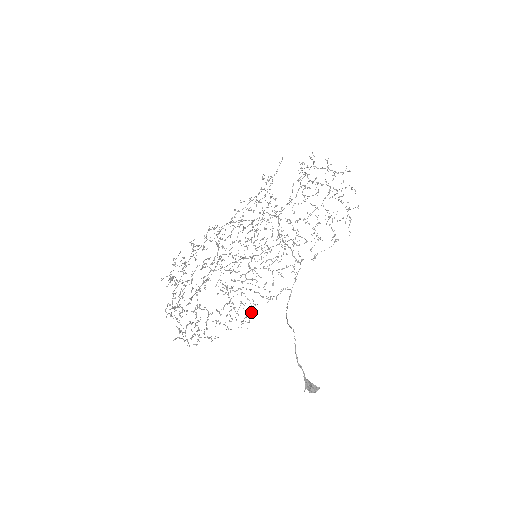
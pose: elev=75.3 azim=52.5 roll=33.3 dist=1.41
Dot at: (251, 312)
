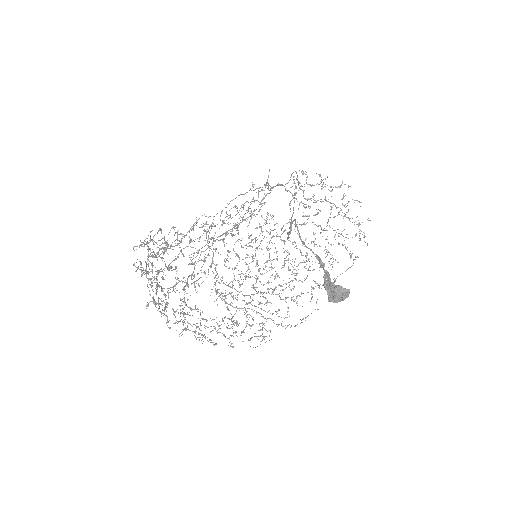
Dot at: (263, 337)
